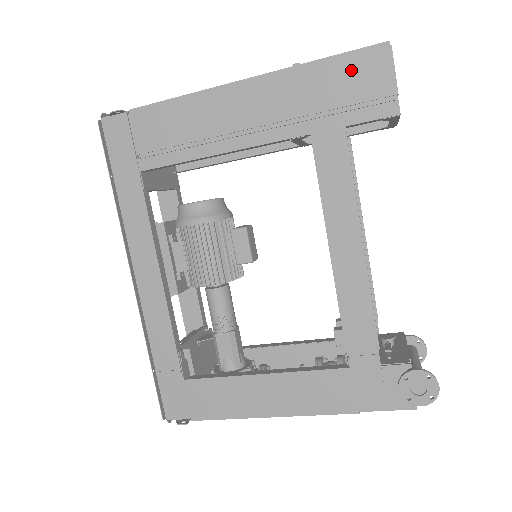
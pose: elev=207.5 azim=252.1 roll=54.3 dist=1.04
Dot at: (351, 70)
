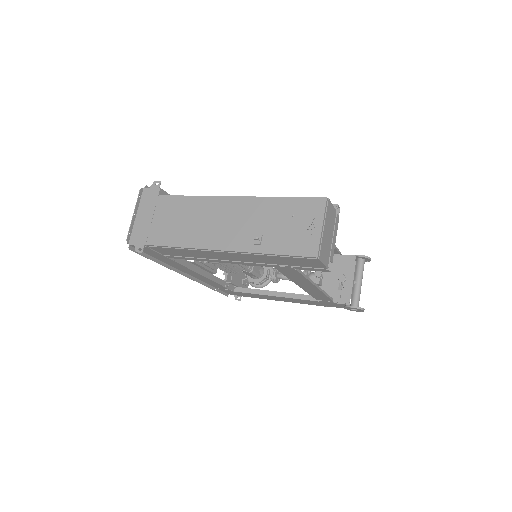
Dot at: (294, 260)
